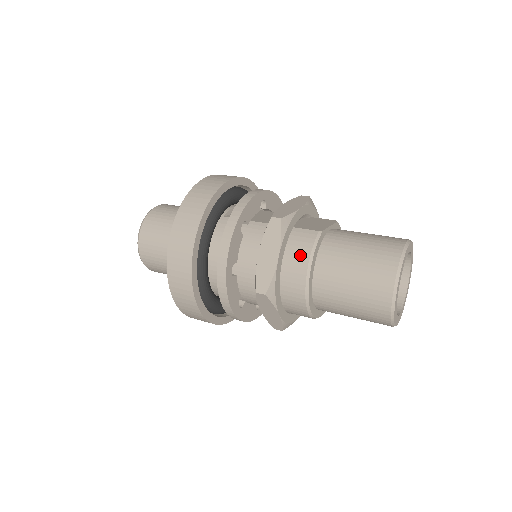
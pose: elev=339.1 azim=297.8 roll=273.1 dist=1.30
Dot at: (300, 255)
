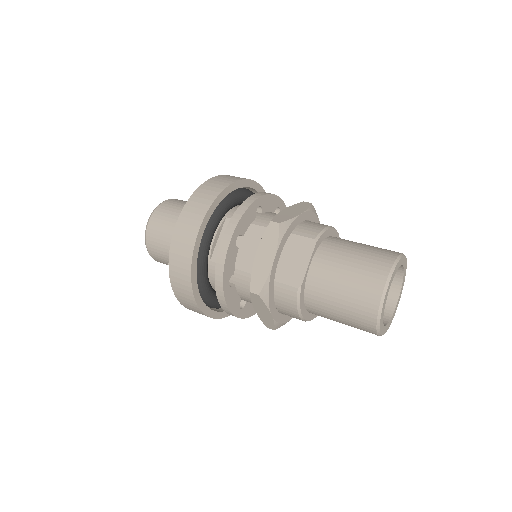
Dot at: (289, 308)
